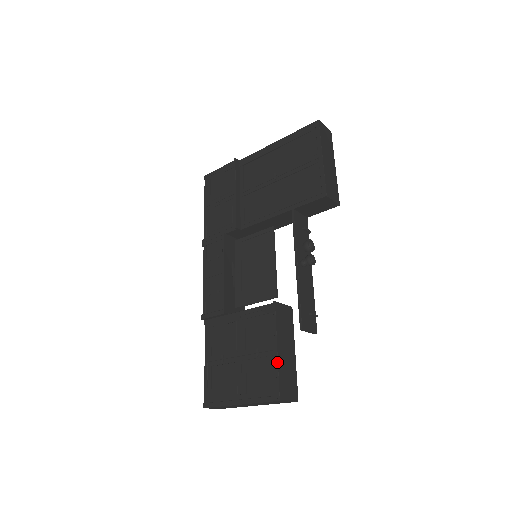
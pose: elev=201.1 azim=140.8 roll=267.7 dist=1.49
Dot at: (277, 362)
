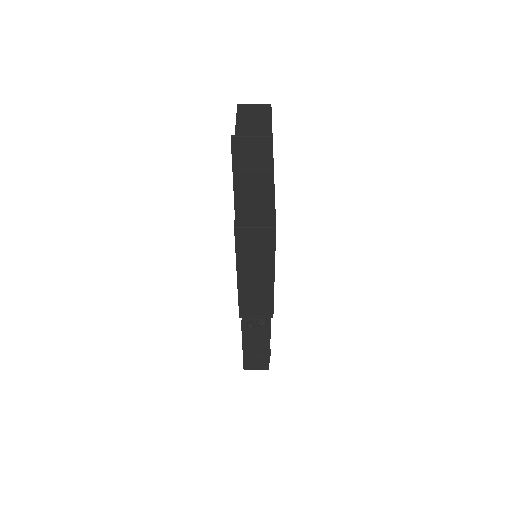
Dot at: occluded
